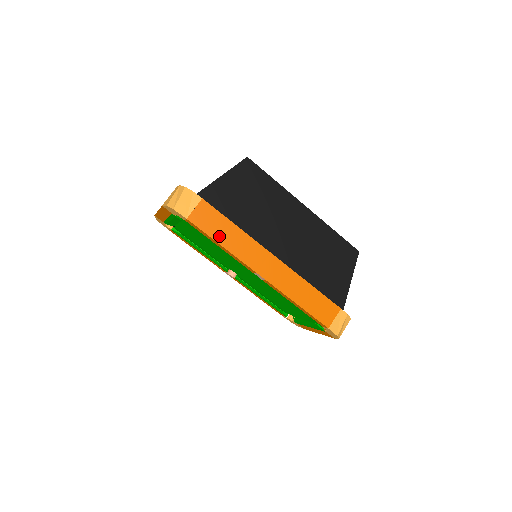
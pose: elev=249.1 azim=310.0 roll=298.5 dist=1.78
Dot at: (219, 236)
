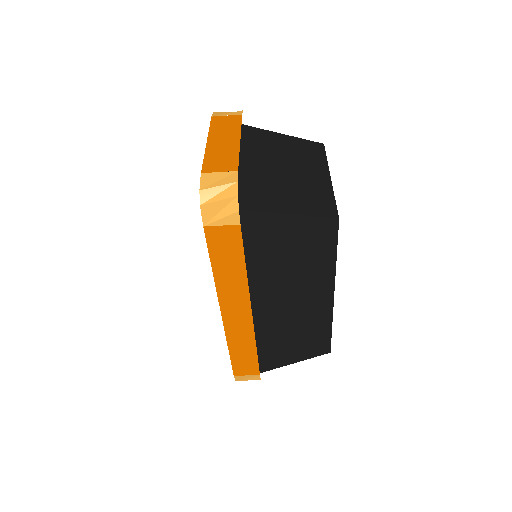
Dot at: (219, 263)
